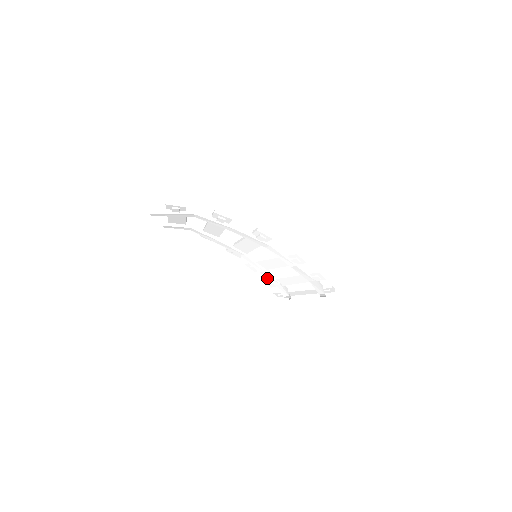
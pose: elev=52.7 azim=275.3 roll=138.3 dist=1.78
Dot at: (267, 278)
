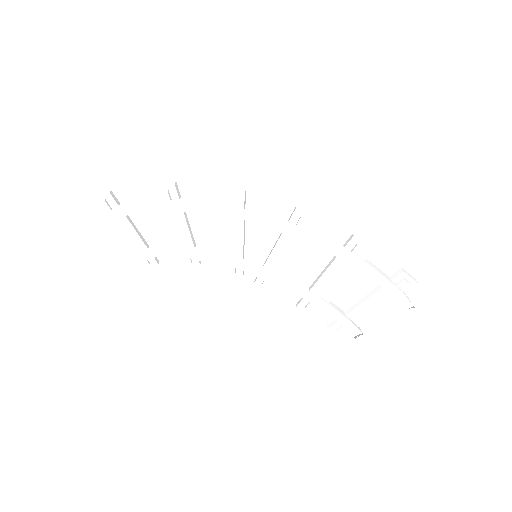
Dot at: (295, 294)
